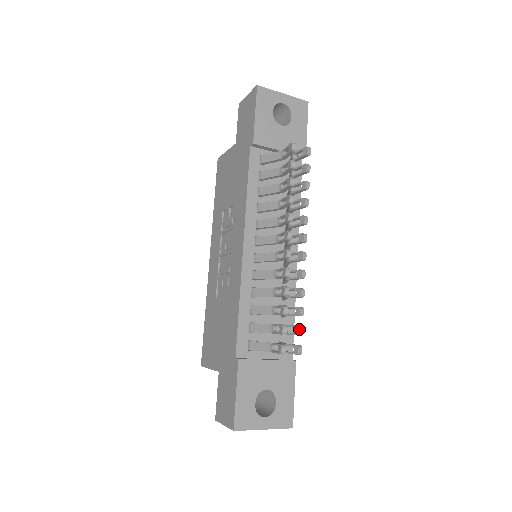
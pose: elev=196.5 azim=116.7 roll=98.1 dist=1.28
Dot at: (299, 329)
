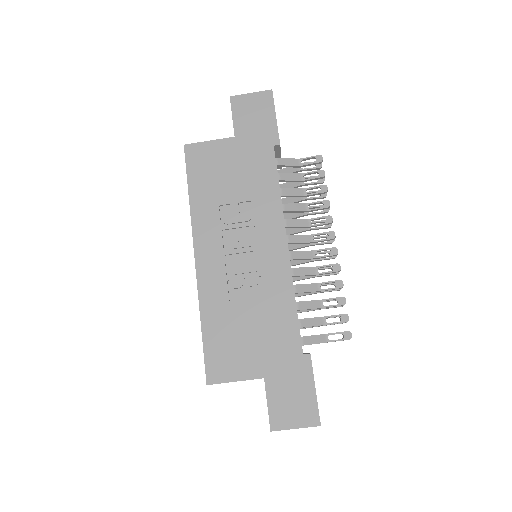
Dot at: occluded
